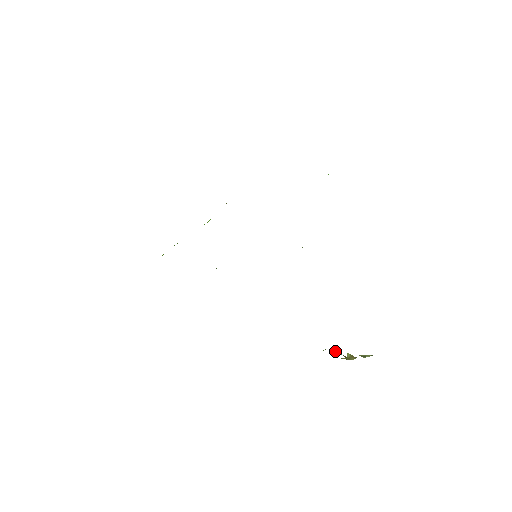
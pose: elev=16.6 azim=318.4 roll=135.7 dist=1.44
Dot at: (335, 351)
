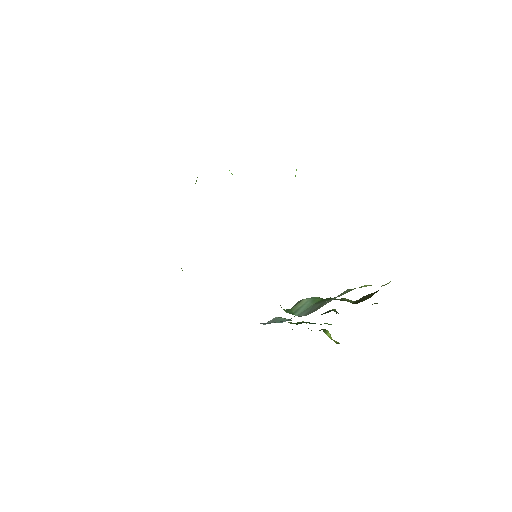
Dot at: occluded
